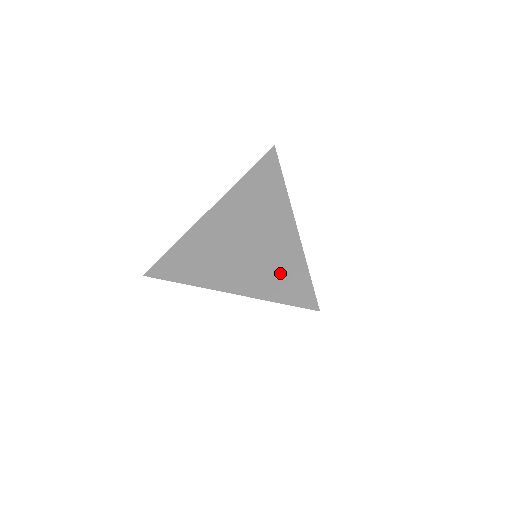
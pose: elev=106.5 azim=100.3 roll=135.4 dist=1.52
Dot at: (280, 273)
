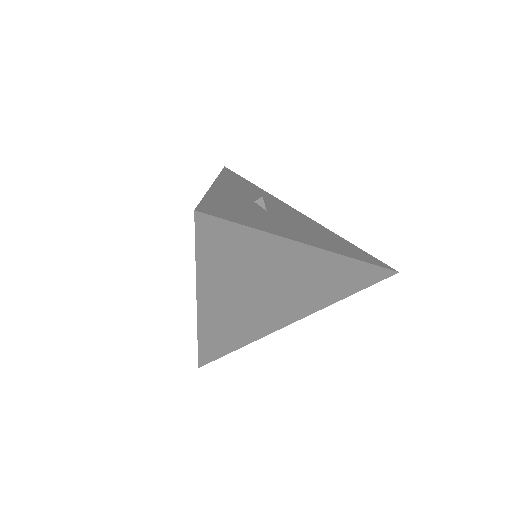
Dot at: (341, 282)
